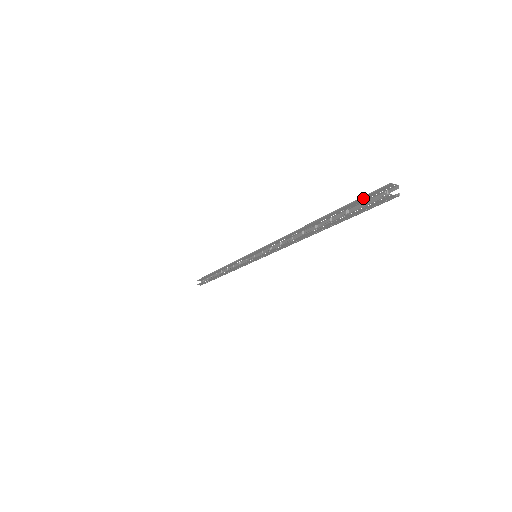
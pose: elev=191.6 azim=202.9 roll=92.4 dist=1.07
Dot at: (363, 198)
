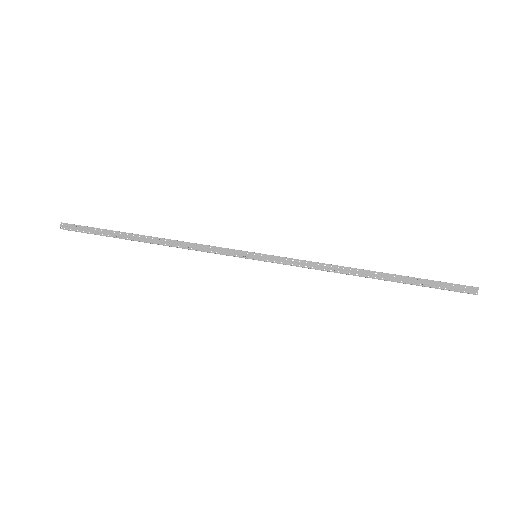
Dot at: (446, 288)
